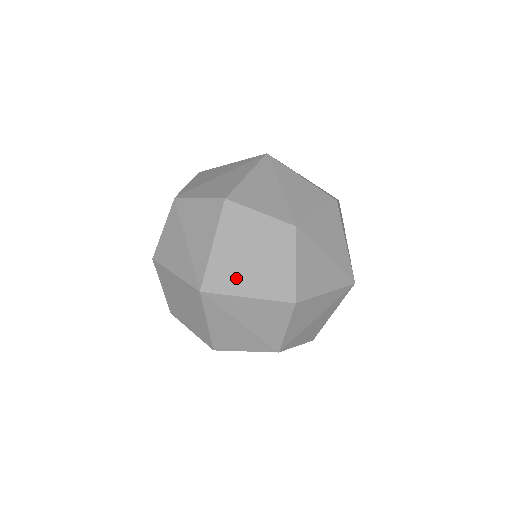
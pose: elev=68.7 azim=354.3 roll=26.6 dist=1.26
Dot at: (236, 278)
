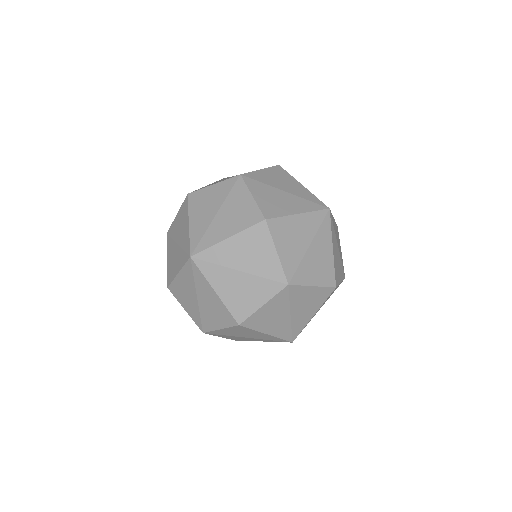
Dot at: (220, 273)
